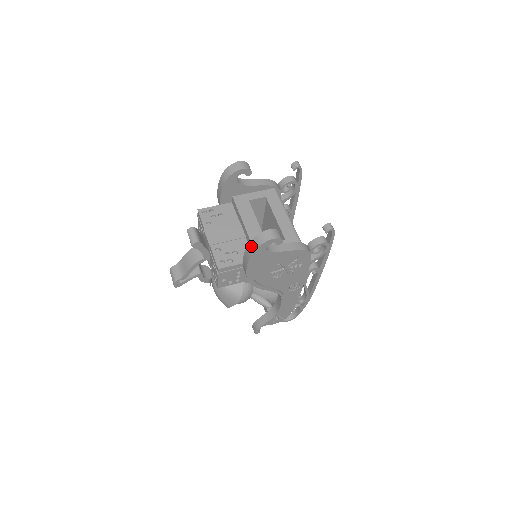
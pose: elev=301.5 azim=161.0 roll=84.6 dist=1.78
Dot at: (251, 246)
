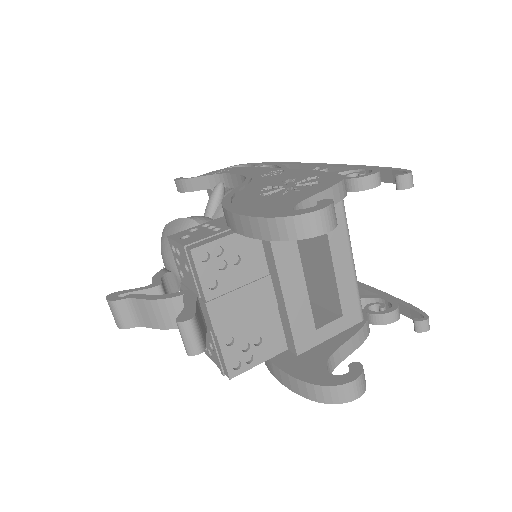
Dot at: (312, 391)
